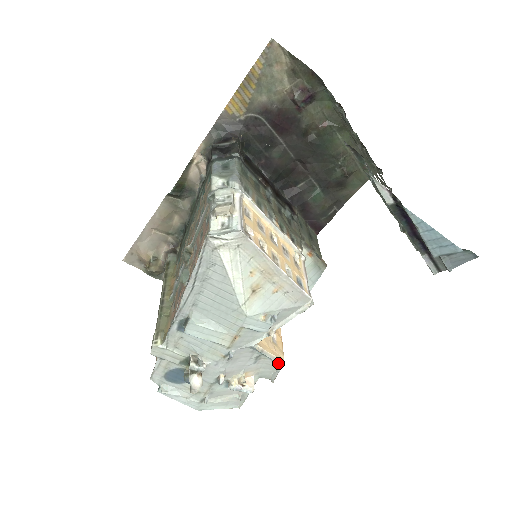
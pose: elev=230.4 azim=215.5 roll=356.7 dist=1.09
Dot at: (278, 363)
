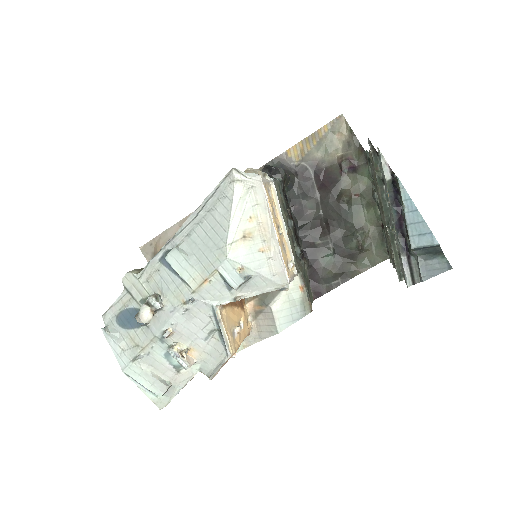
Dot at: (227, 350)
